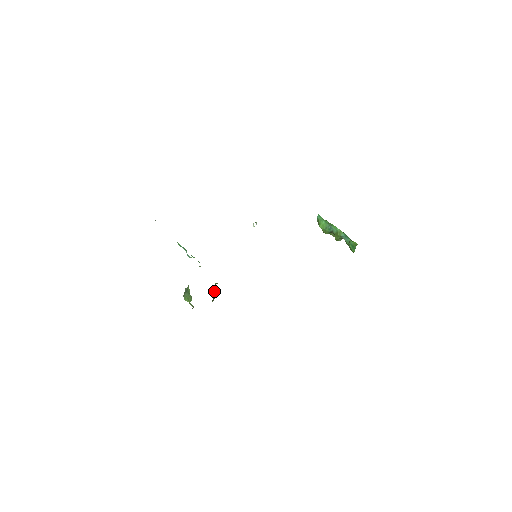
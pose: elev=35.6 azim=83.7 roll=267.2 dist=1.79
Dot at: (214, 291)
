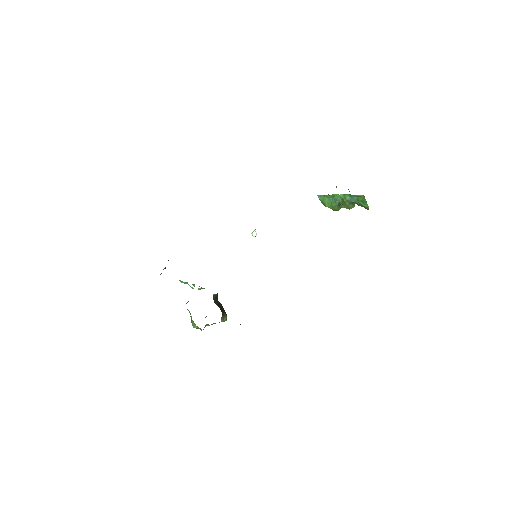
Dot at: (221, 307)
